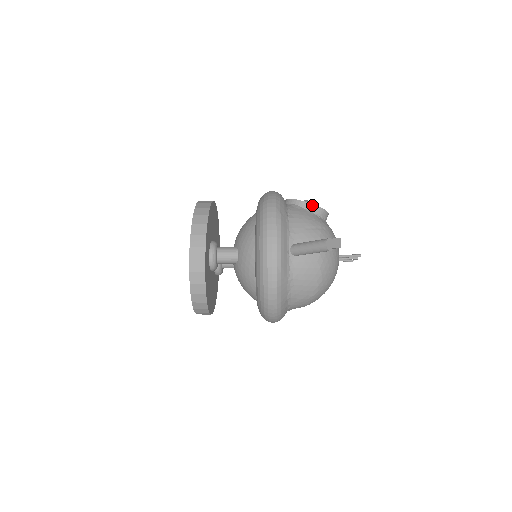
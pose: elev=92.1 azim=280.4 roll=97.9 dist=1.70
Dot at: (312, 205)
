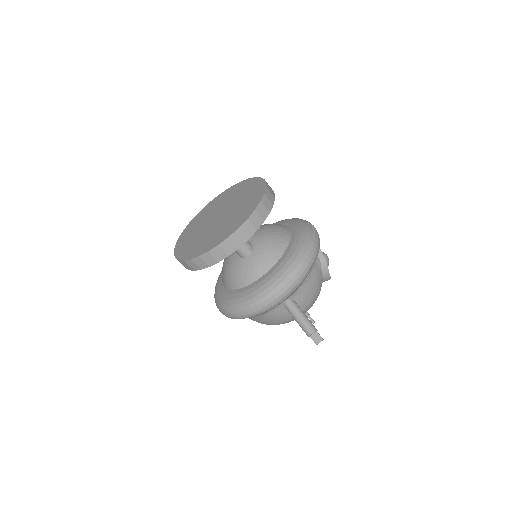
Dot at: (328, 272)
